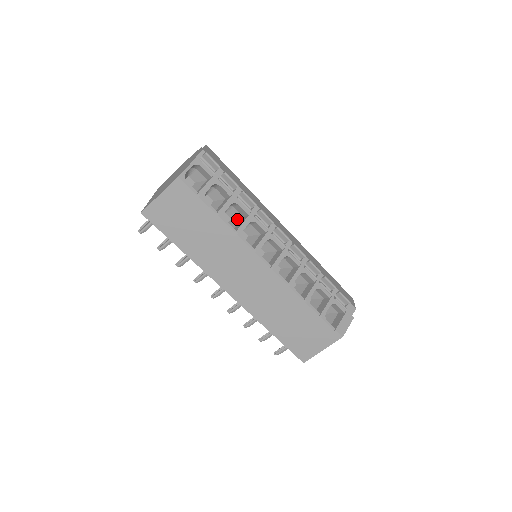
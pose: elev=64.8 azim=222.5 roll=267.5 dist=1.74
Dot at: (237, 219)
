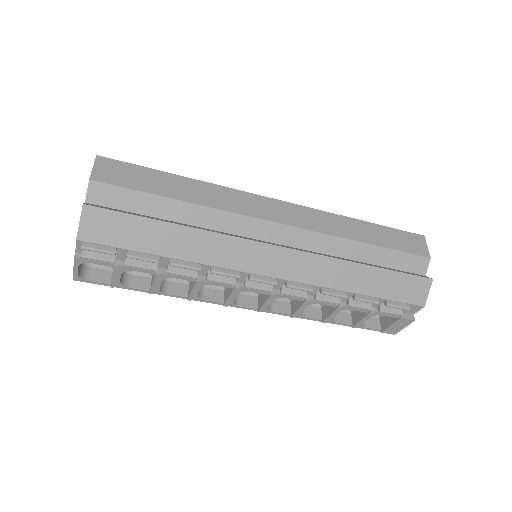
Dot at: occluded
